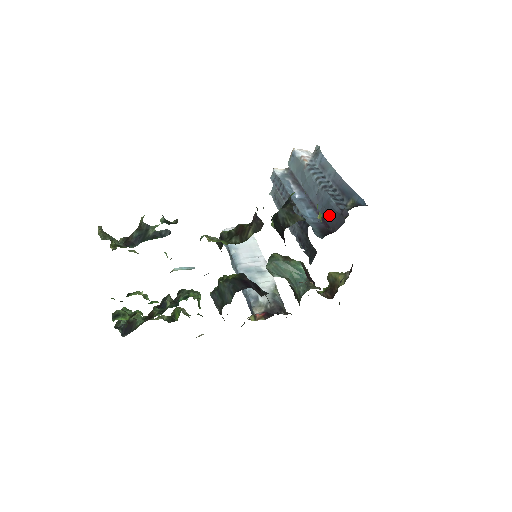
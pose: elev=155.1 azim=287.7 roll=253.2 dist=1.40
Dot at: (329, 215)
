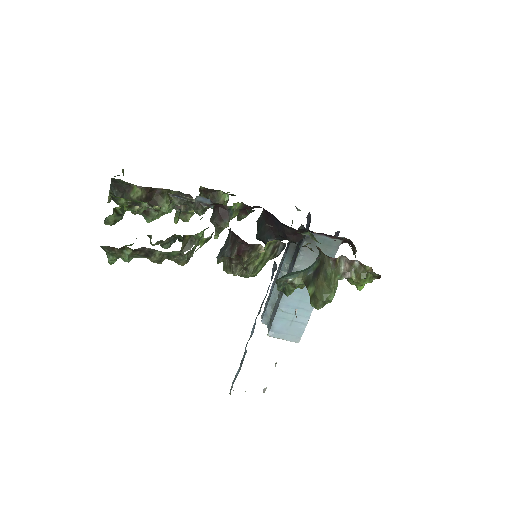
Dot at: occluded
